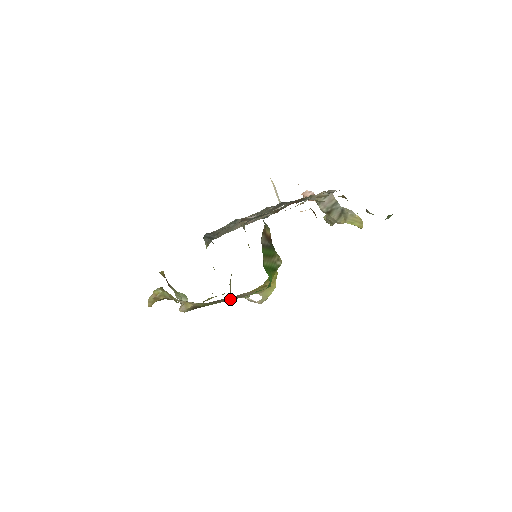
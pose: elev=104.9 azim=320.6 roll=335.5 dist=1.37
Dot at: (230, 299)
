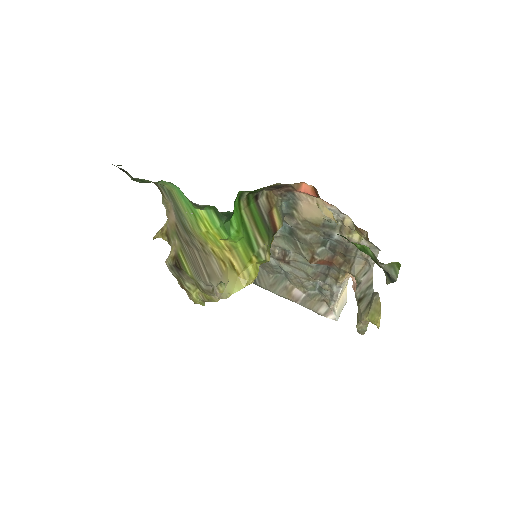
Dot at: (203, 273)
